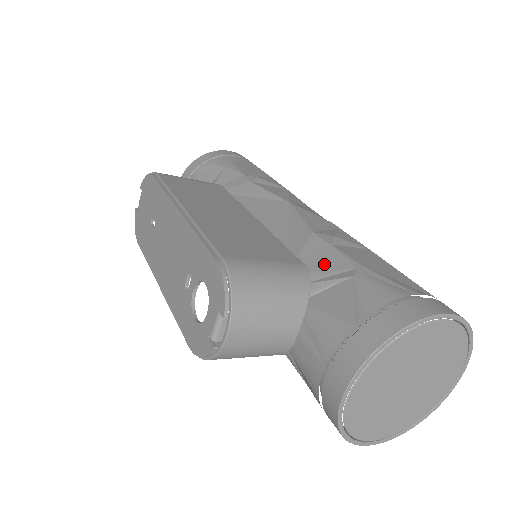
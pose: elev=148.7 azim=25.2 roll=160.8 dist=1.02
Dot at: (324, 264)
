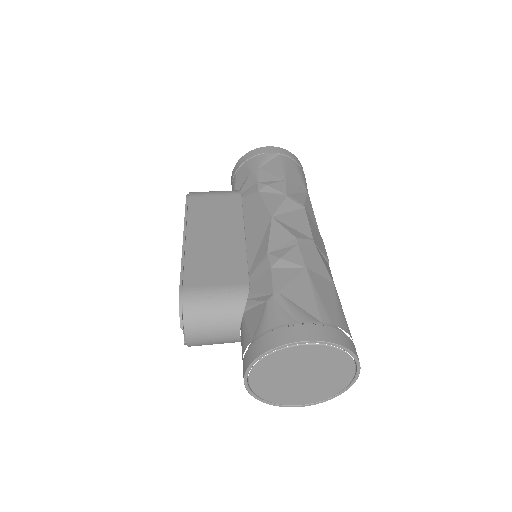
Dot at: (260, 285)
